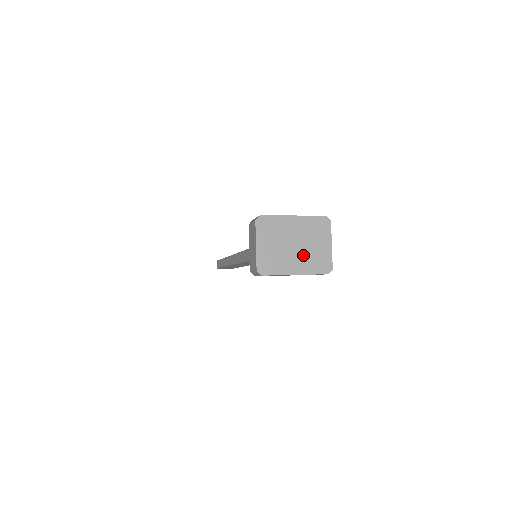
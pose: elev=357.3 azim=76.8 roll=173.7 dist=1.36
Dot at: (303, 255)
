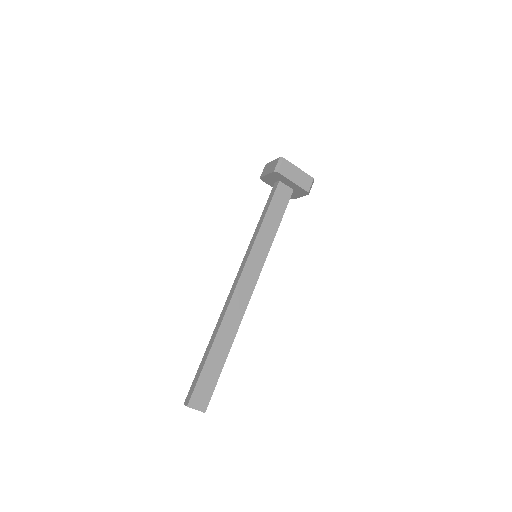
Dot at: occluded
